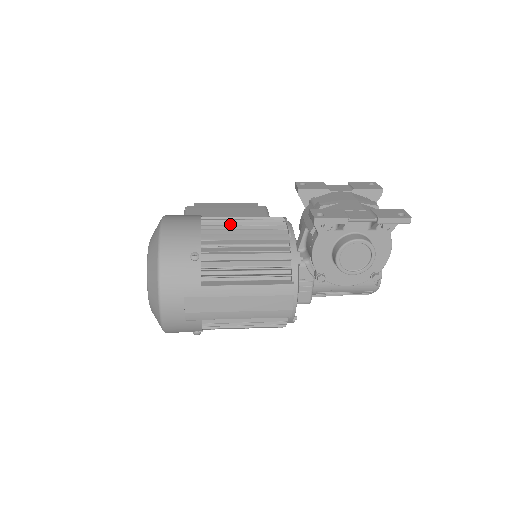
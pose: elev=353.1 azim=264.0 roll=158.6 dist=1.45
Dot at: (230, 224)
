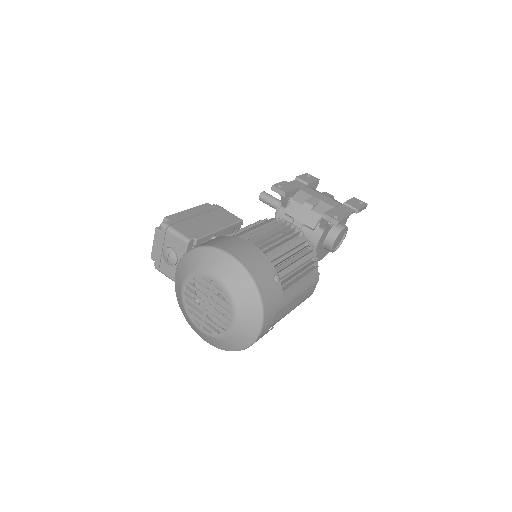
Dot at: (265, 239)
